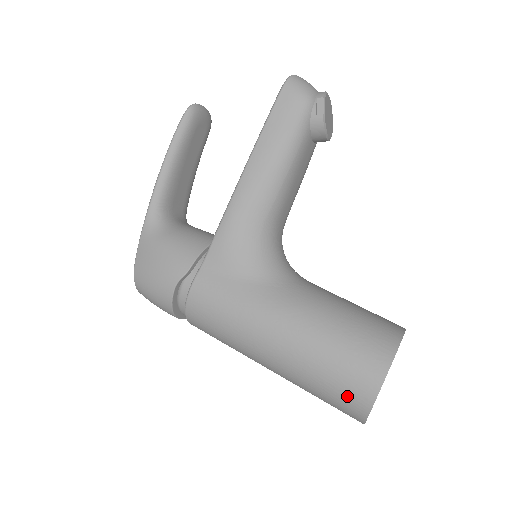
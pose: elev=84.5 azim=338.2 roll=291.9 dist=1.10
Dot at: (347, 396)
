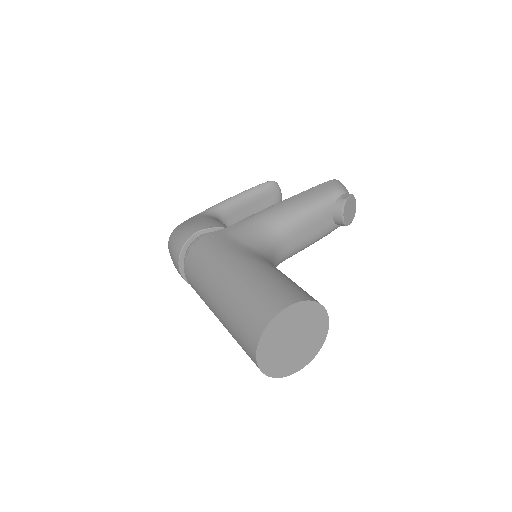
Dot at: (258, 311)
